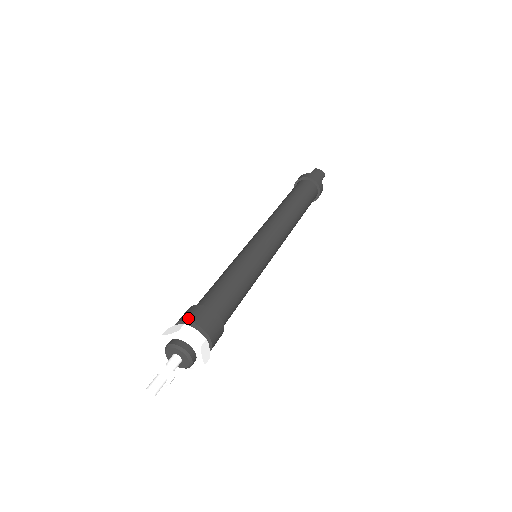
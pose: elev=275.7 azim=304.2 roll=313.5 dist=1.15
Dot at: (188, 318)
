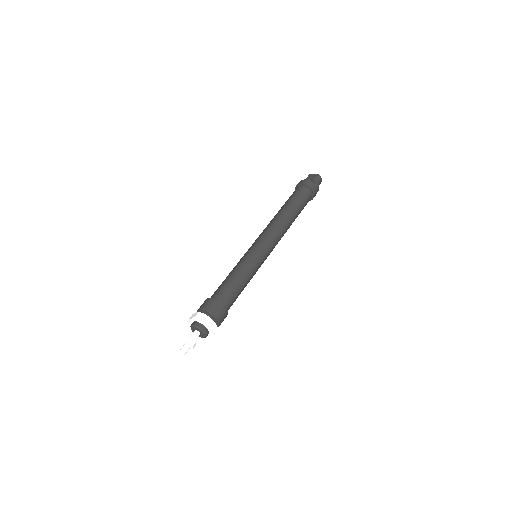
Dot at: (214, 313)
